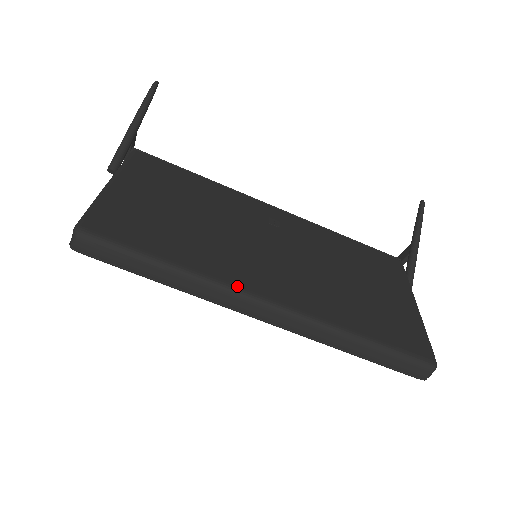
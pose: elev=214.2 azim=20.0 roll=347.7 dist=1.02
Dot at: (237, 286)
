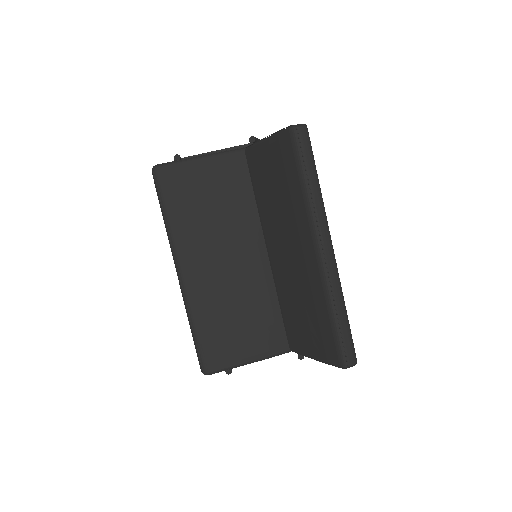
Dot at: occluded
